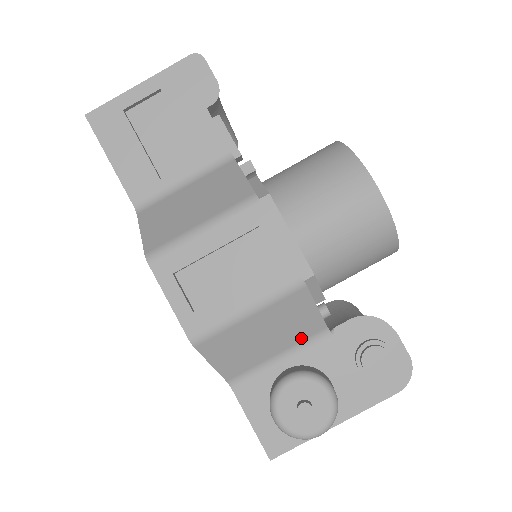
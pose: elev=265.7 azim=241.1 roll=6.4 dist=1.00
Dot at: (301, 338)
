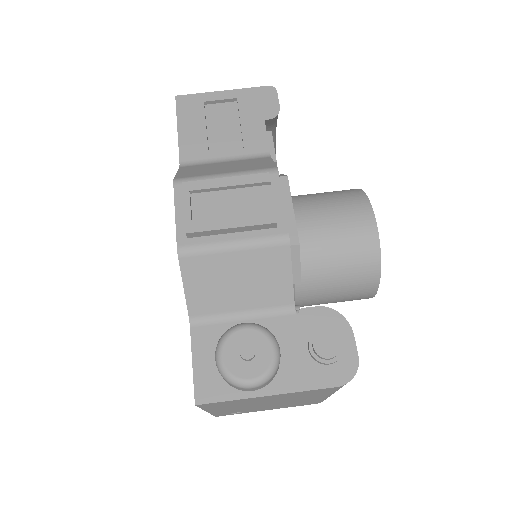
Dot at: (268, 303)
